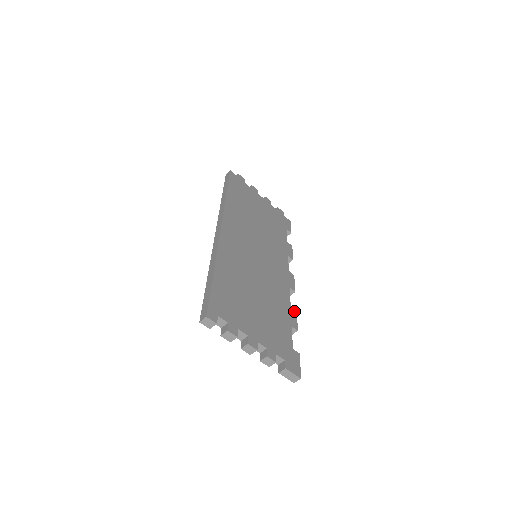
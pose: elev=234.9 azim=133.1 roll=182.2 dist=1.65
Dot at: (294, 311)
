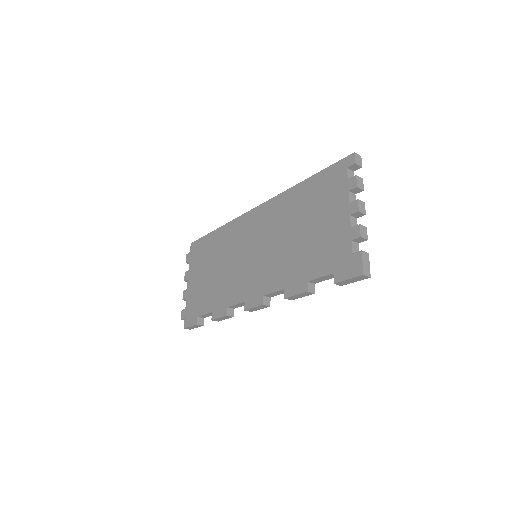
Dot at: occluded
